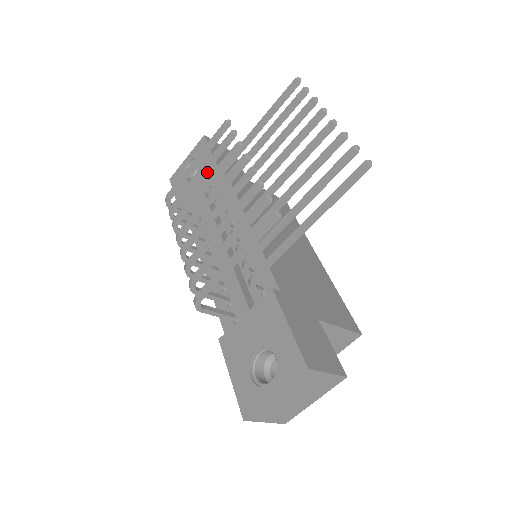
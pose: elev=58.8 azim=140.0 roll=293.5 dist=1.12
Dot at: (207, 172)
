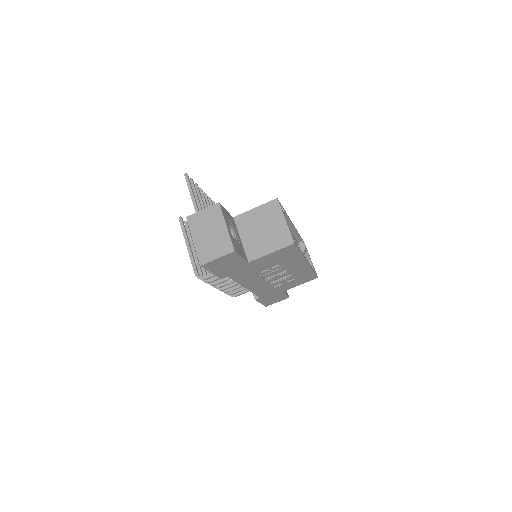
Dot at: occluded
